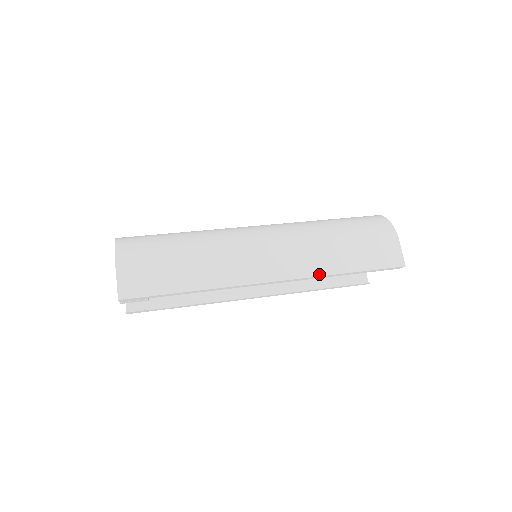
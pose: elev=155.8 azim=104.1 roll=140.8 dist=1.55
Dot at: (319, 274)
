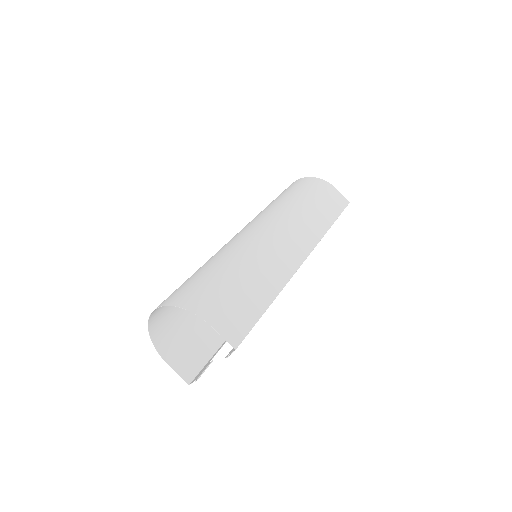
Dot at: (321, 236)
